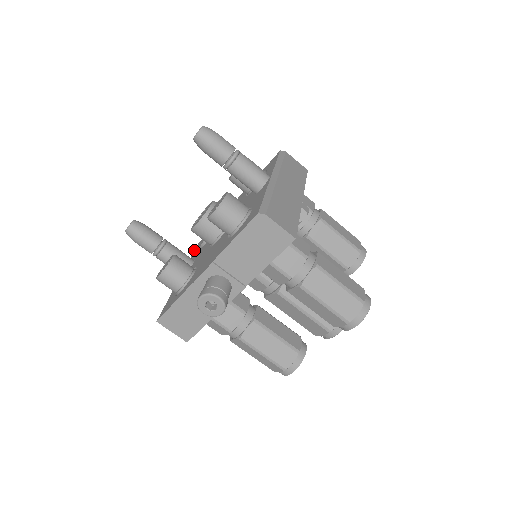
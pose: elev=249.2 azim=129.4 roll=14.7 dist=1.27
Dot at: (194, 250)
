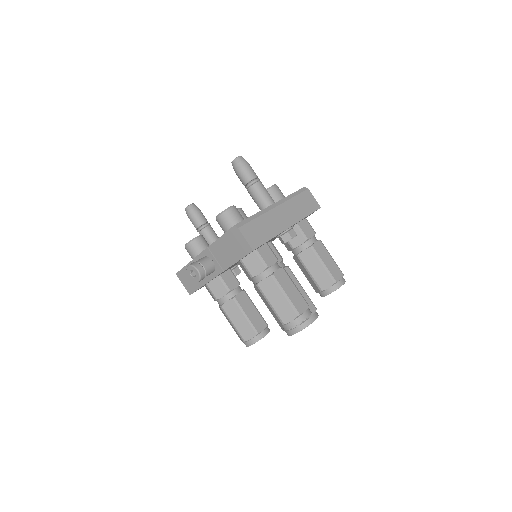
Dot at: occluded
